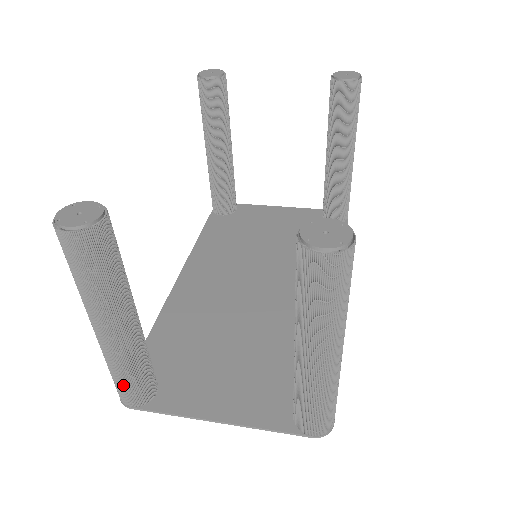
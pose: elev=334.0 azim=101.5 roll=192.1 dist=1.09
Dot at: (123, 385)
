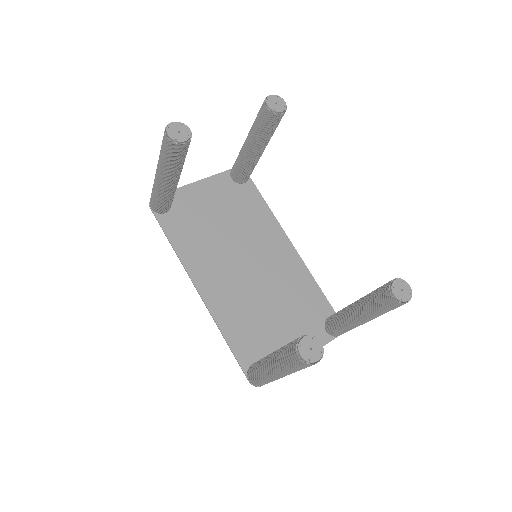
Dot at: occluded
